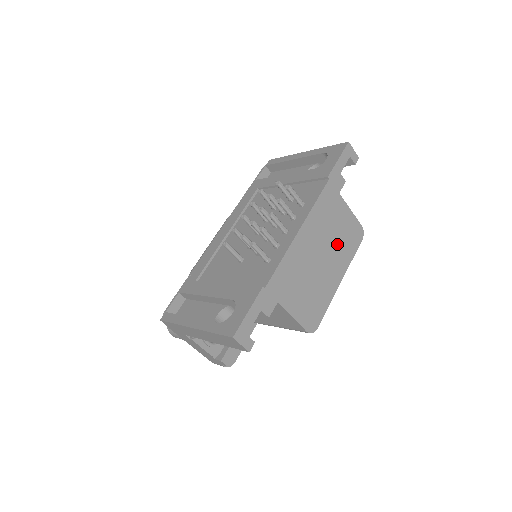
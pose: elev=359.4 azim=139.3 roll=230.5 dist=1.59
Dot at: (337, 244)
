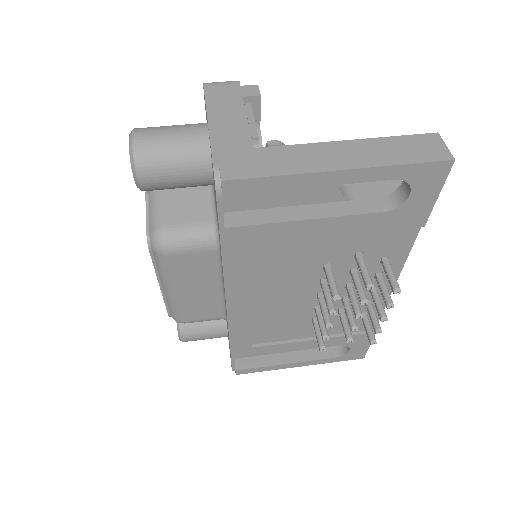
Dot at: occluded
